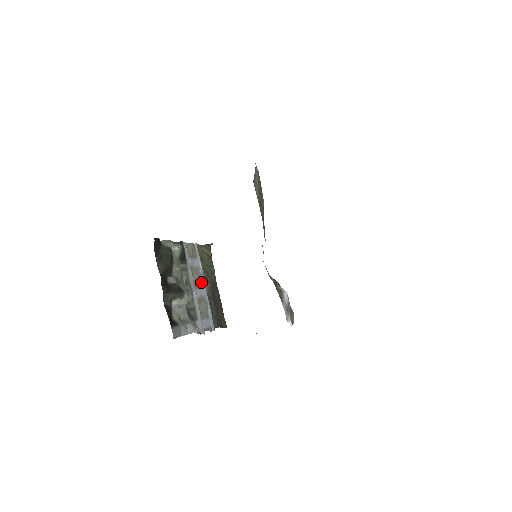
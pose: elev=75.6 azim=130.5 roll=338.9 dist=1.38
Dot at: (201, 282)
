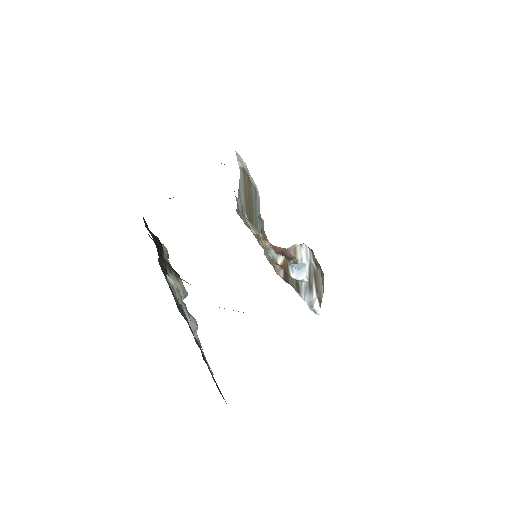
Dot at: occluded
